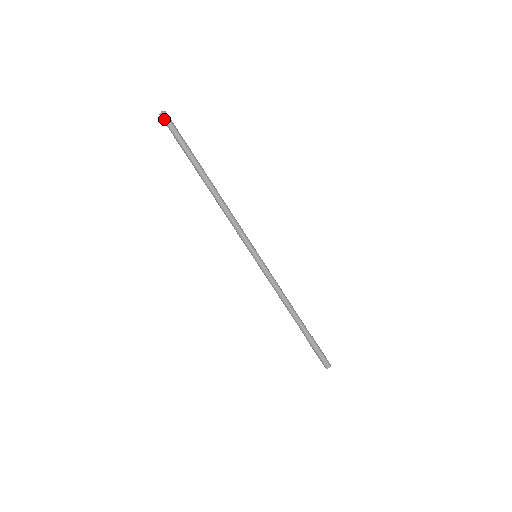
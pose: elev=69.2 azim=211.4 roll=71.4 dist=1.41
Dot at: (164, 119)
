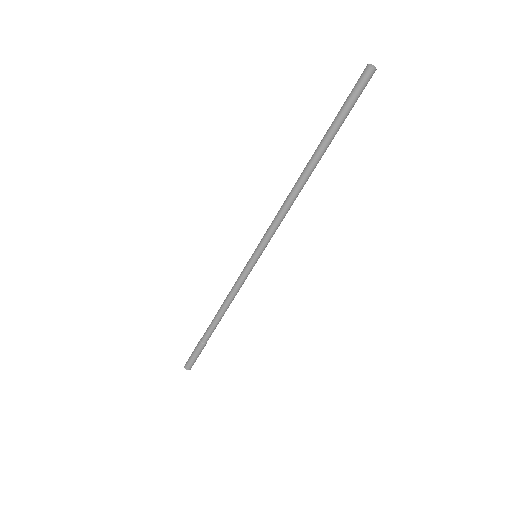
Dot at: (365, 74)
